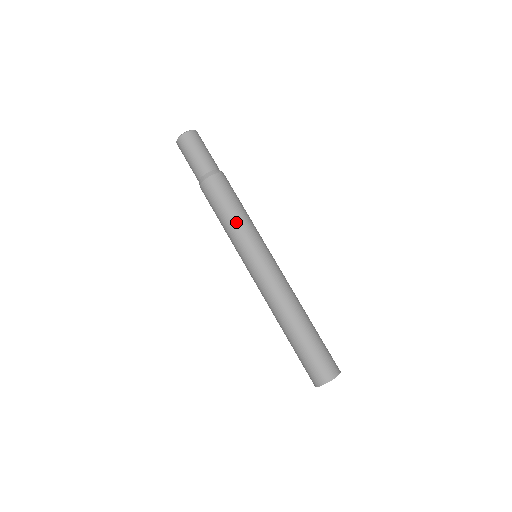
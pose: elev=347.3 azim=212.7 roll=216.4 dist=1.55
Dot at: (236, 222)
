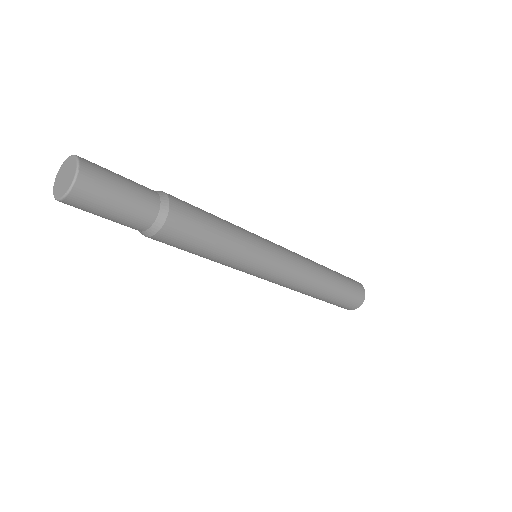
Dot at: (229, 252)
